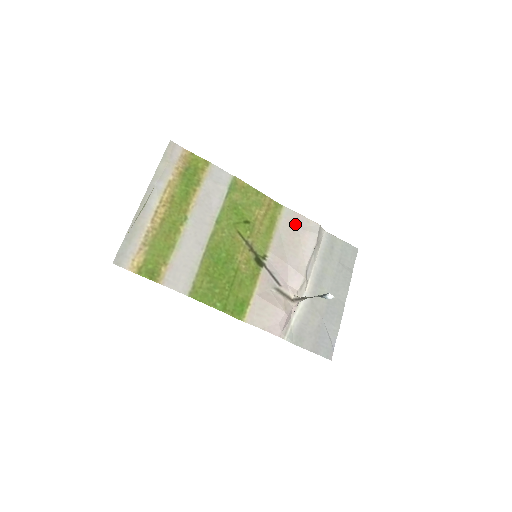
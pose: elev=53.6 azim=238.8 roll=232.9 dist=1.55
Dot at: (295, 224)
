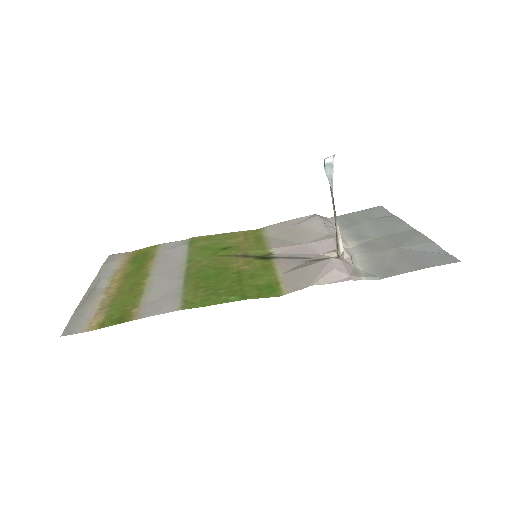
Dot at: (286, 227)
